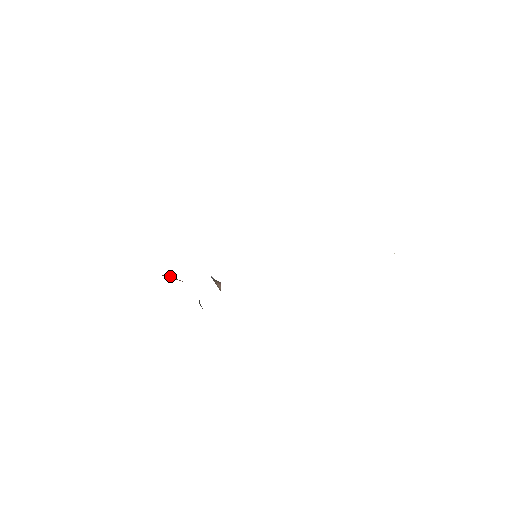
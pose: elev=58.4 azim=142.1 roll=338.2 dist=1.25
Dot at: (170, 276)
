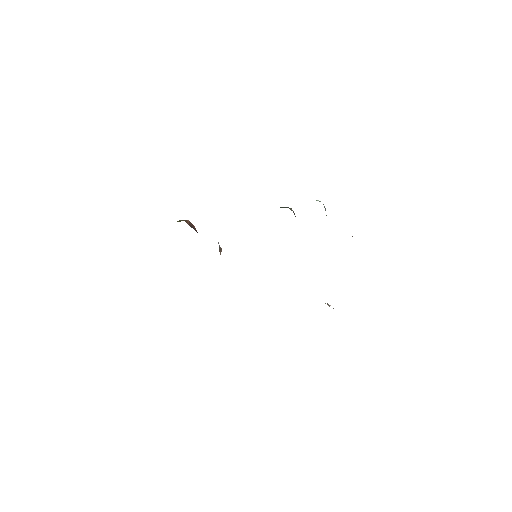
Dot at: (190, 223)
